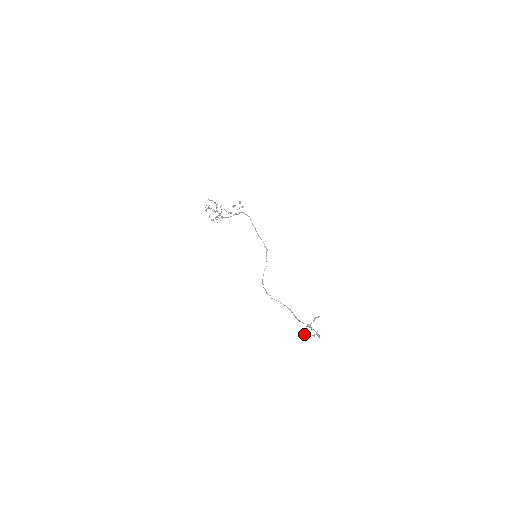
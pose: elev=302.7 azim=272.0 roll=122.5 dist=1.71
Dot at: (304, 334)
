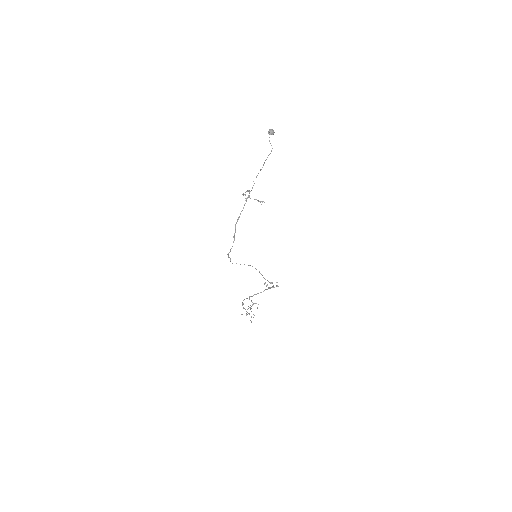
Dot at: (272, 130)
